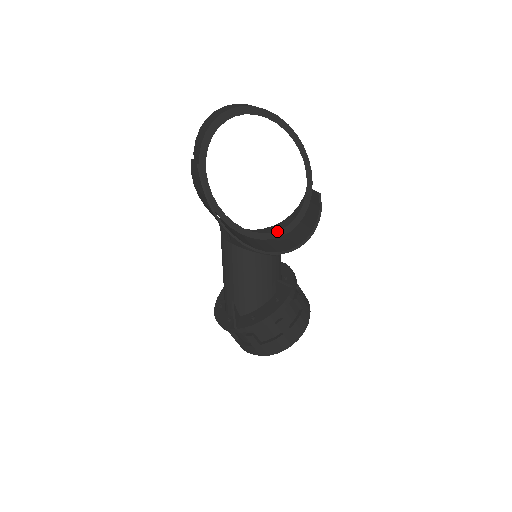
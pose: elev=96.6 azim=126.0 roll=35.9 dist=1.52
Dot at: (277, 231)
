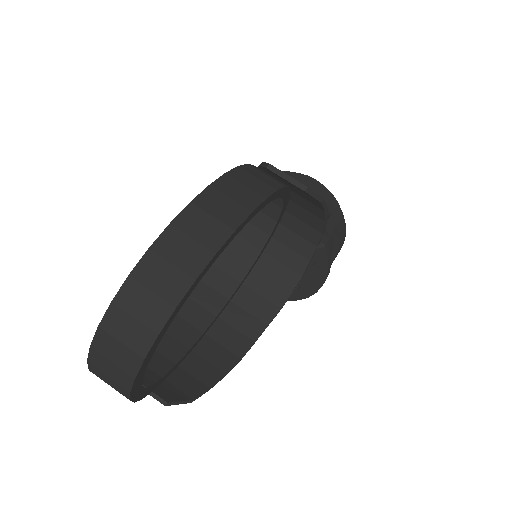
Dot at: (268, 239)
